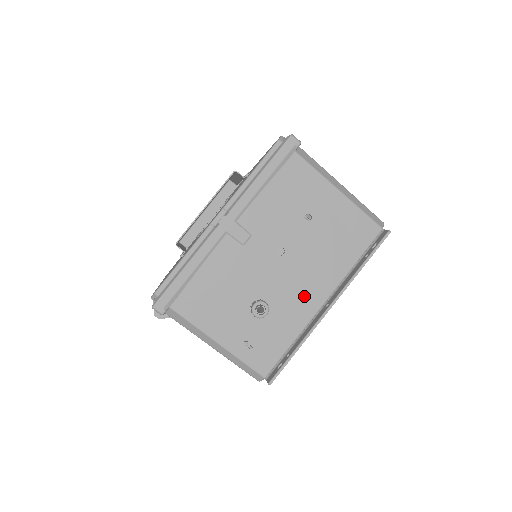
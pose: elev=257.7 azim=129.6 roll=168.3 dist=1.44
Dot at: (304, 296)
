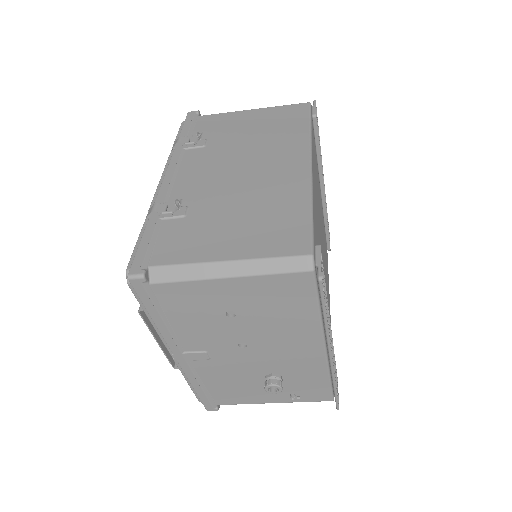
Dot at: (300, 355)
